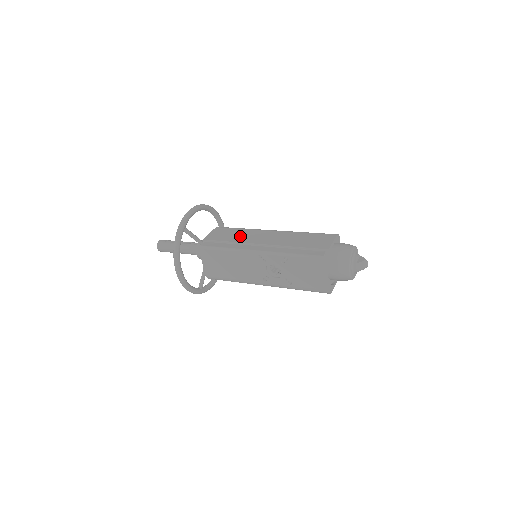
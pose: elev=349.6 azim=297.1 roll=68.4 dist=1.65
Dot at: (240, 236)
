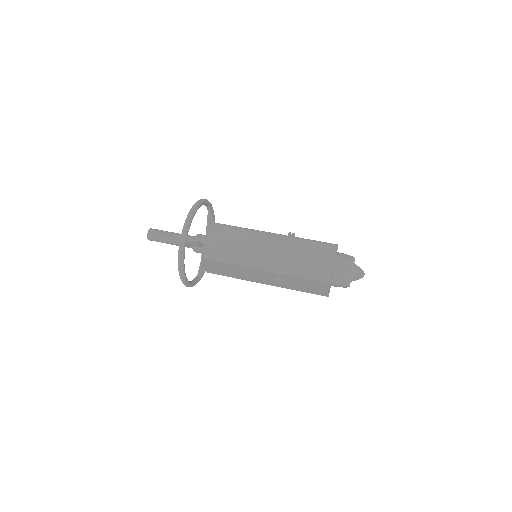
Dot at: (241, 244)
